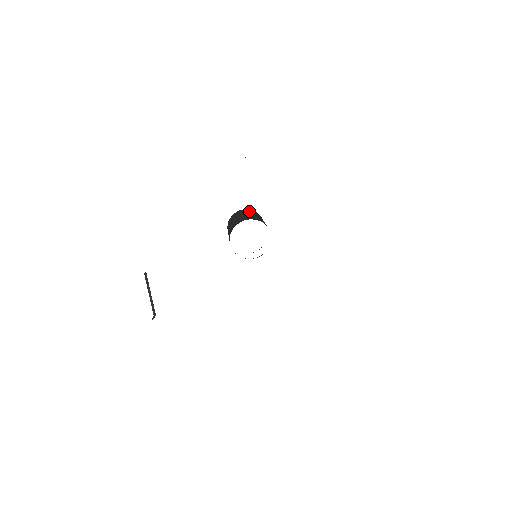
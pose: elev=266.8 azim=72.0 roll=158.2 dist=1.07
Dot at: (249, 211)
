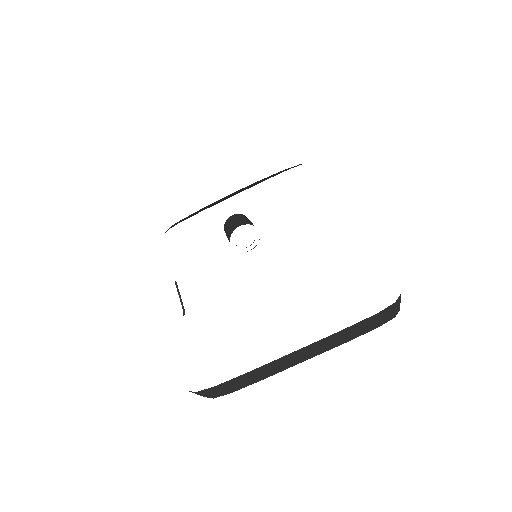
Dot at: (239, 216)
